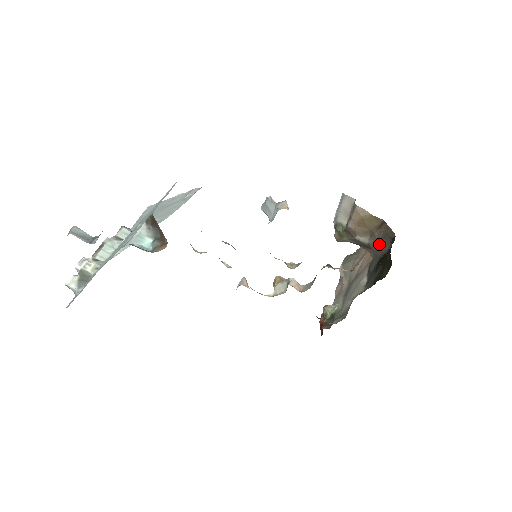
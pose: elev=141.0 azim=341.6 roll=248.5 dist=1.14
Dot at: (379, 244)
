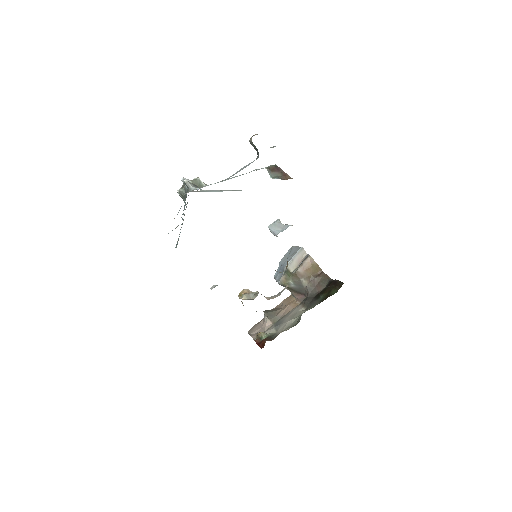
Dot at: (316, 286)
